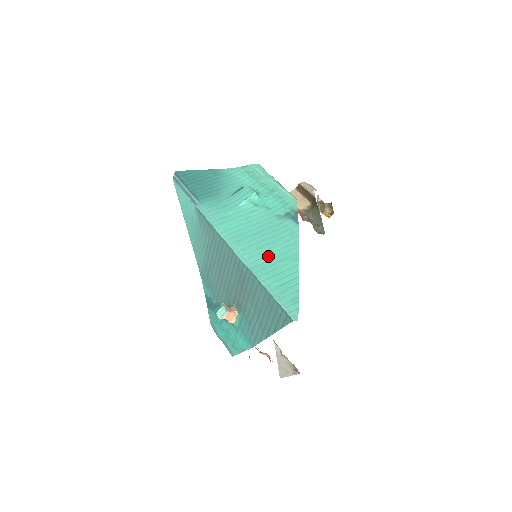
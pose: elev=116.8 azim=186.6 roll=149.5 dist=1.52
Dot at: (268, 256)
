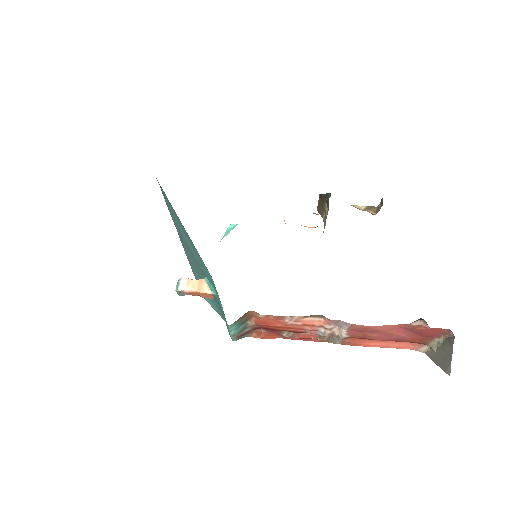
Dot at: occluded
